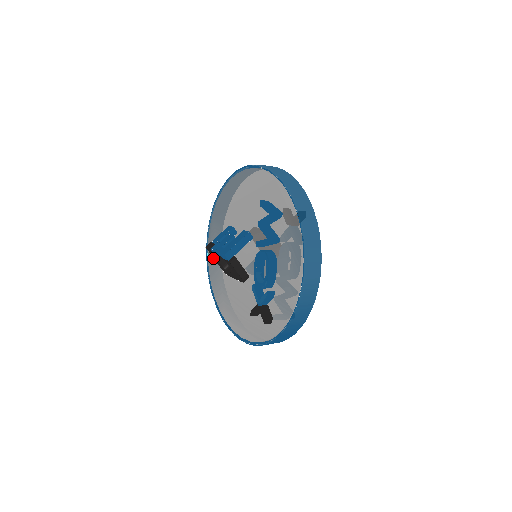
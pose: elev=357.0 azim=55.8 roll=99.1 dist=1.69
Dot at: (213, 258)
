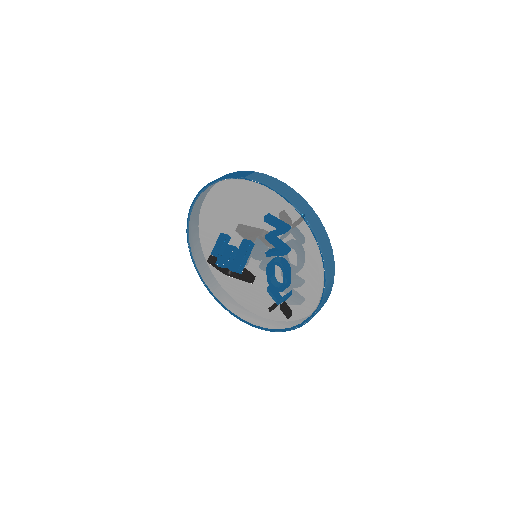
Dot at: (201, 258)
